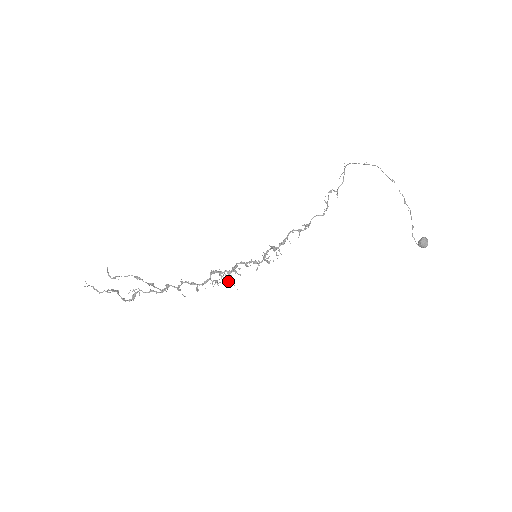
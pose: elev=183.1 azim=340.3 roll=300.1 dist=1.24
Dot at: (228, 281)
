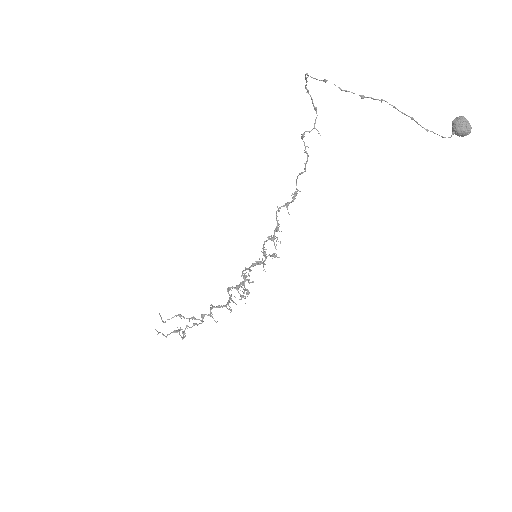
Dot at: (246, 293)
